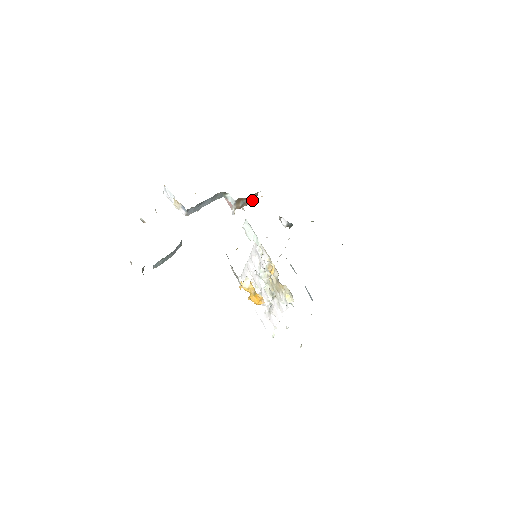
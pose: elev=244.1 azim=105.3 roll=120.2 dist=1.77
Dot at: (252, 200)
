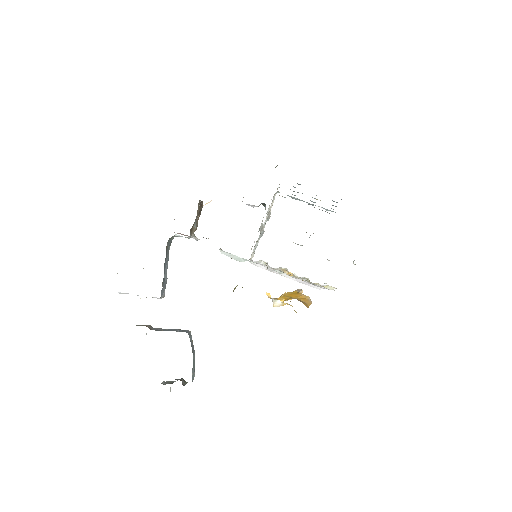
Dot at: (200, 209)
